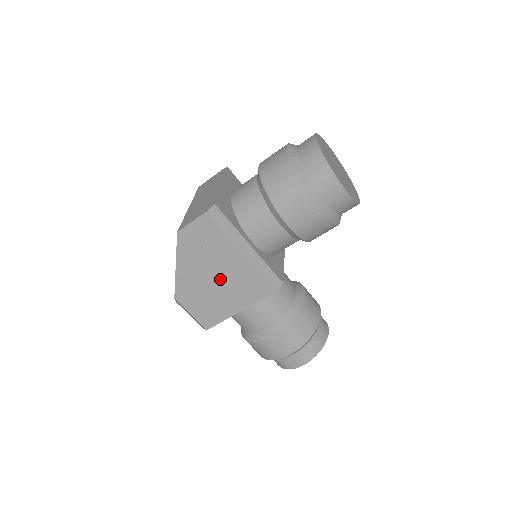
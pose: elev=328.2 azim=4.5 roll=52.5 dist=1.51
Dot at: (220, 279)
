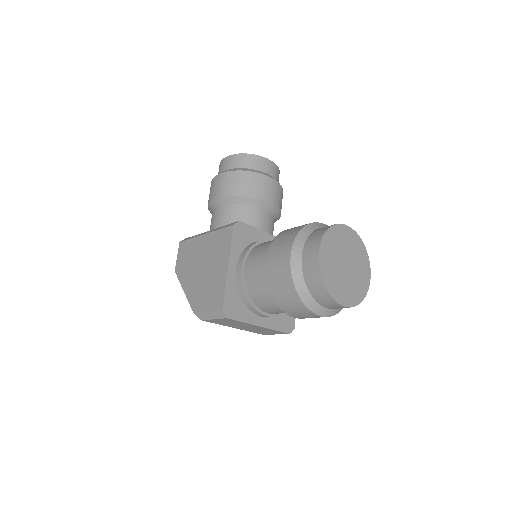
Dot at: (205, 265)
